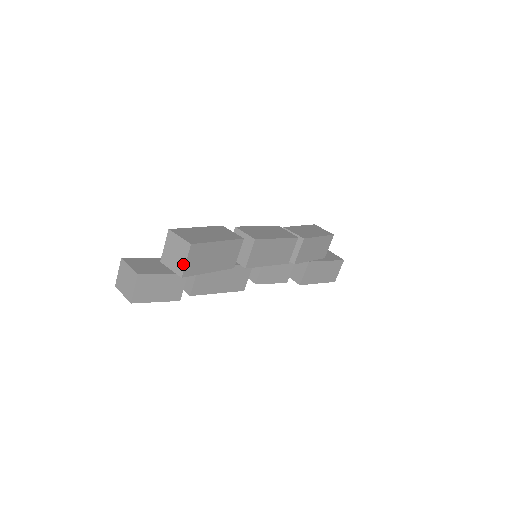
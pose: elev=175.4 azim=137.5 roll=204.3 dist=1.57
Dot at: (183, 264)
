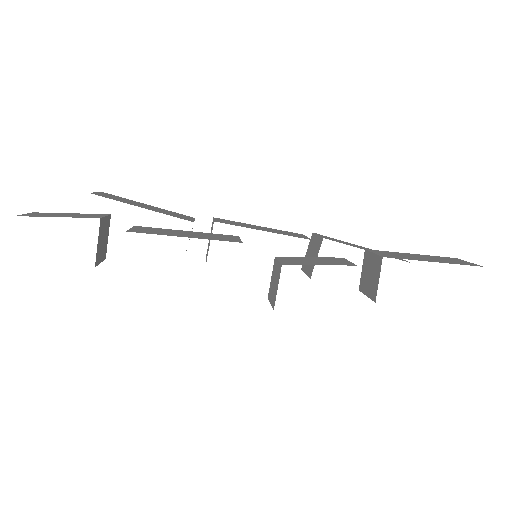
Dot at: occluded
